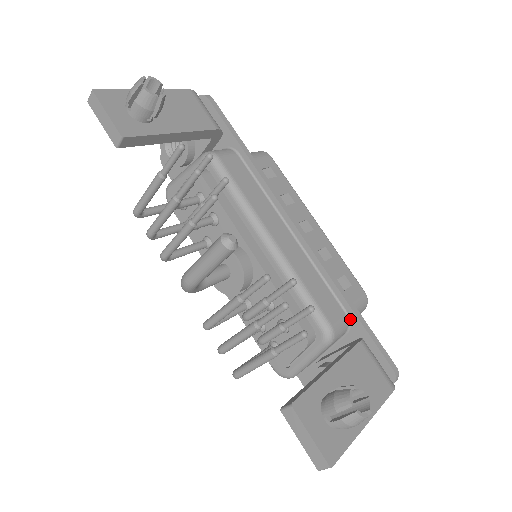
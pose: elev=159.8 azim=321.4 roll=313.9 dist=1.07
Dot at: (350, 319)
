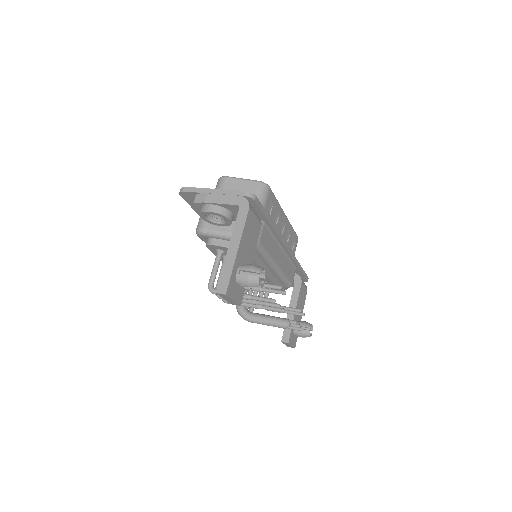
Dot at: (297, 270)
